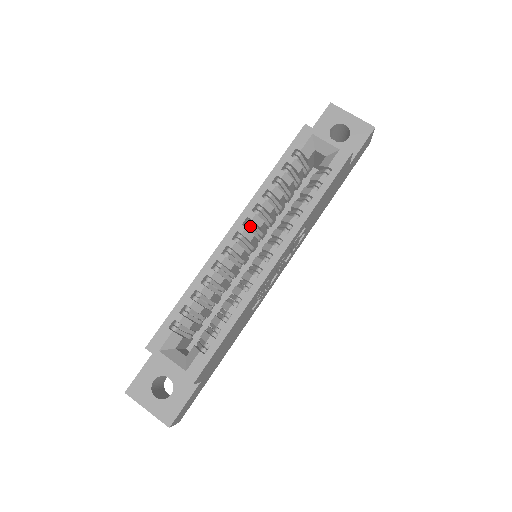
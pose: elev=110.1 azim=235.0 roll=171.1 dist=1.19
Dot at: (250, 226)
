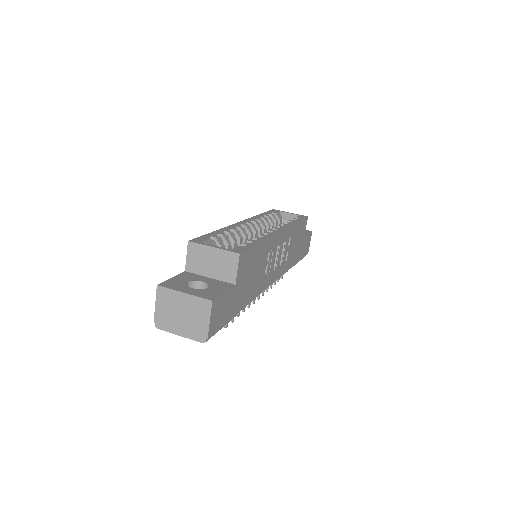
Dot at: occluded
